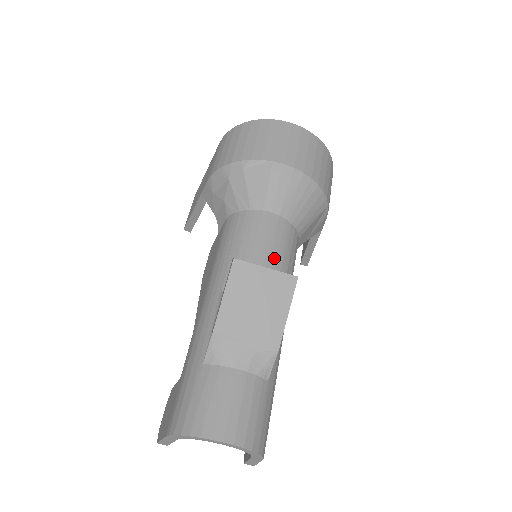
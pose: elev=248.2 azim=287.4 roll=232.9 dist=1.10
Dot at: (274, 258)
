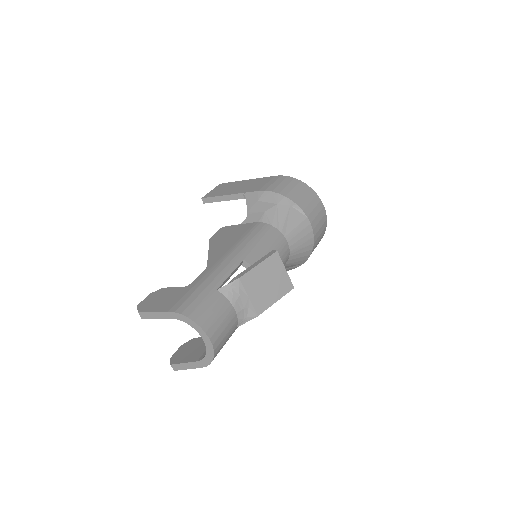
Dot at: occluded
